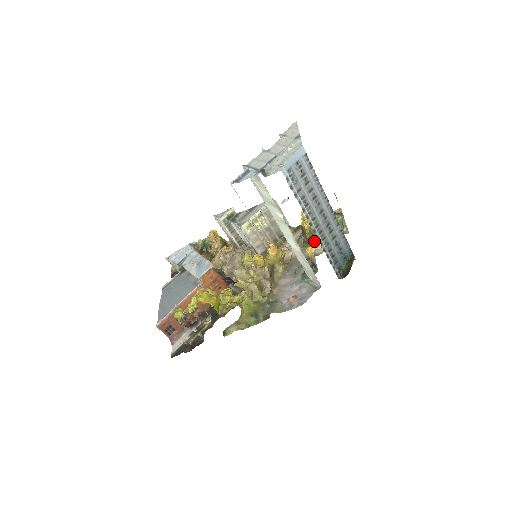
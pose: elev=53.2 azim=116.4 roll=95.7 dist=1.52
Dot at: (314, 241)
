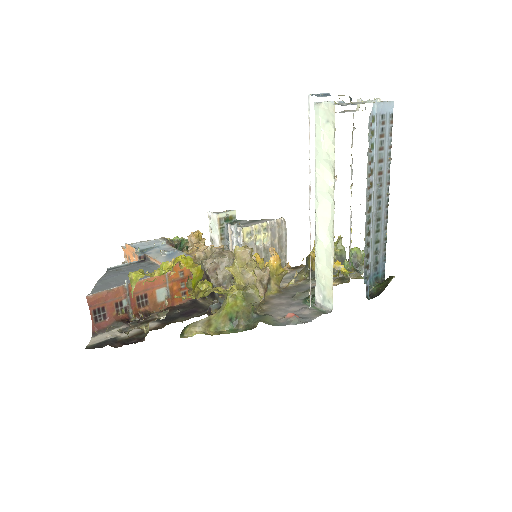
Dot at: occluded
